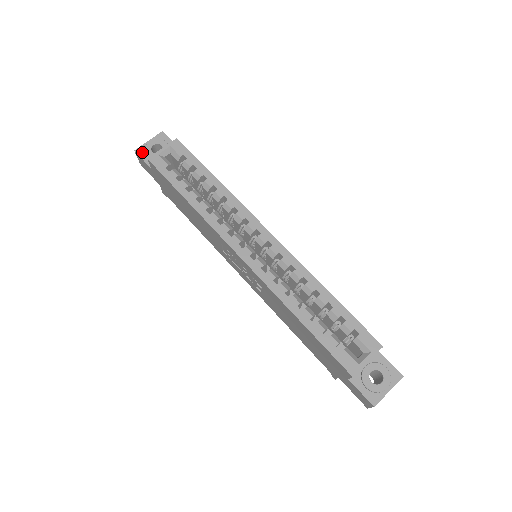
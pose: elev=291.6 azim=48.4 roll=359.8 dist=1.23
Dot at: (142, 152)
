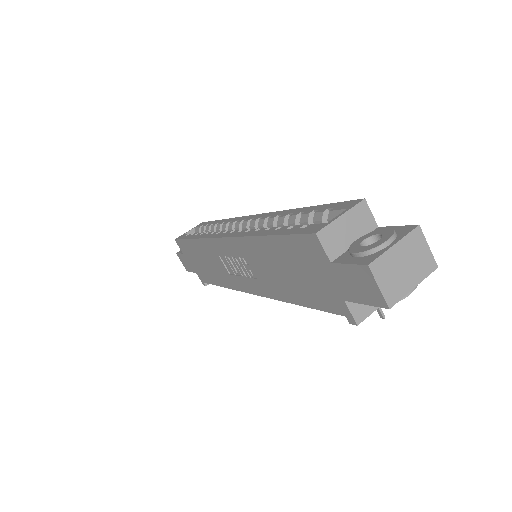
Dot at: (181, 251)
